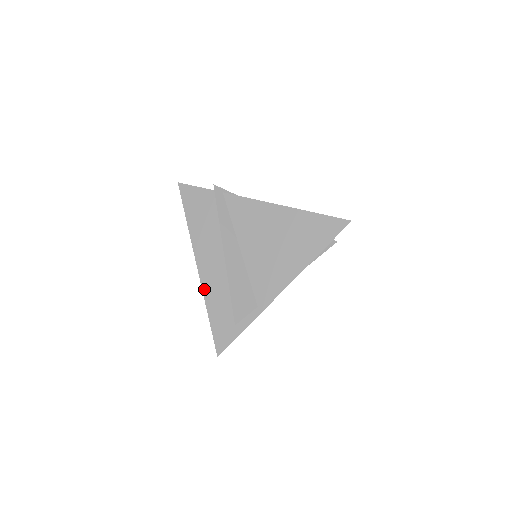
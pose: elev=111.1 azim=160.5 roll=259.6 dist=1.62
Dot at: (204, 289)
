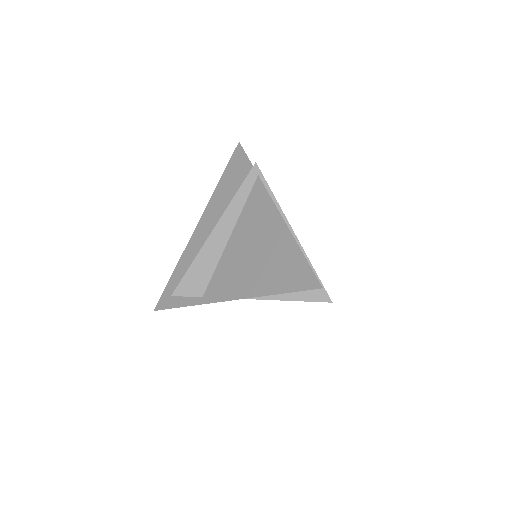
Dot at: (187, 249)
